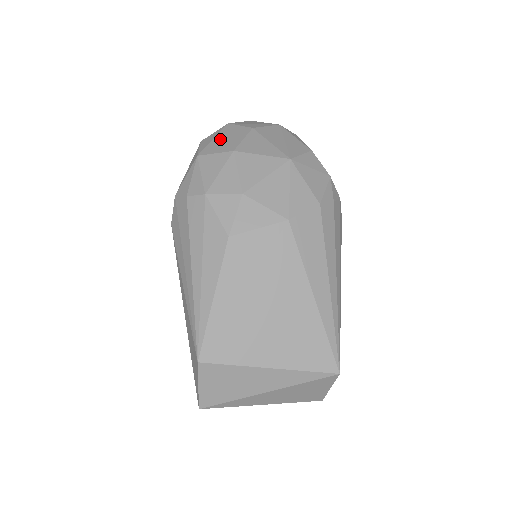
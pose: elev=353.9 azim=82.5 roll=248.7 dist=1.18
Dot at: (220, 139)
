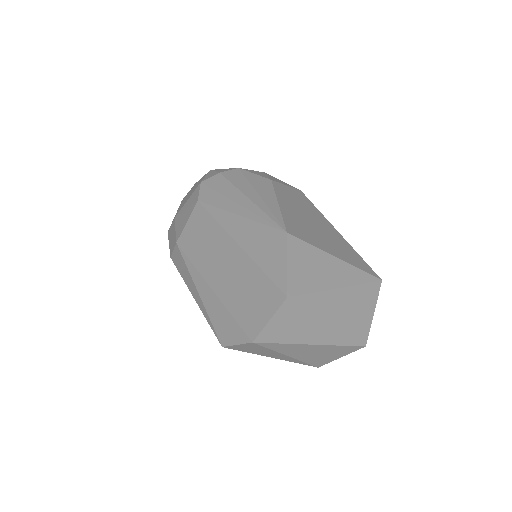
Dot at: occluded
